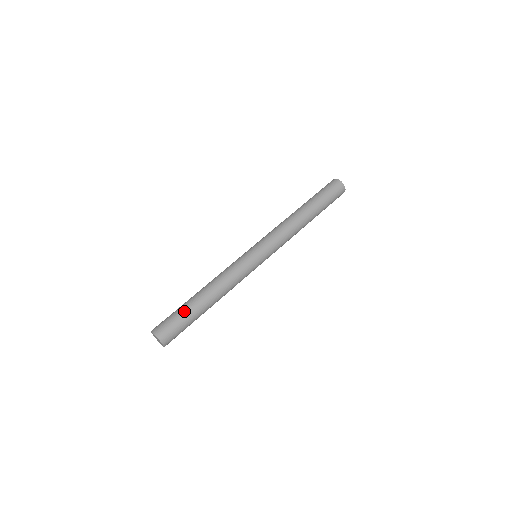
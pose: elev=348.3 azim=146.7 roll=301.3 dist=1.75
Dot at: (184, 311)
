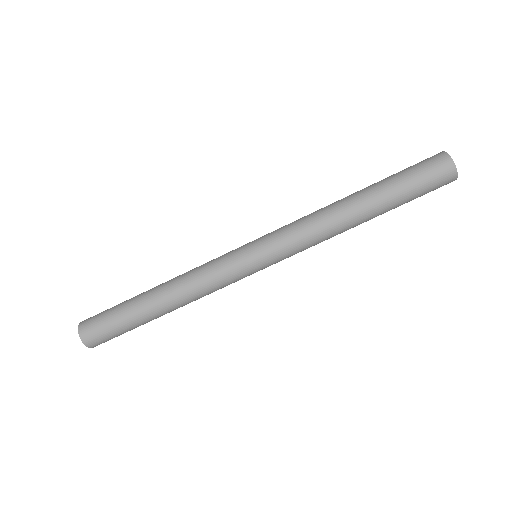
Dot at: (124, 301)
